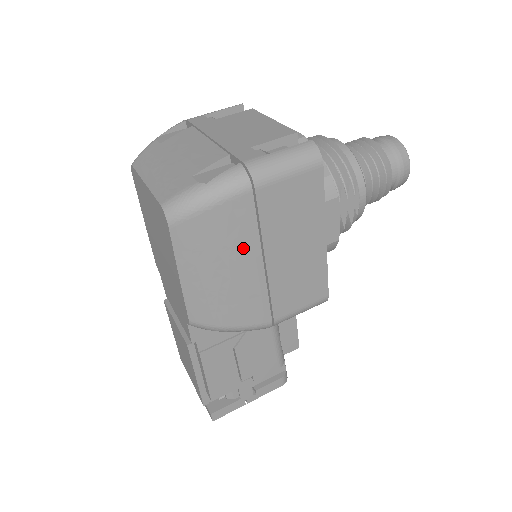
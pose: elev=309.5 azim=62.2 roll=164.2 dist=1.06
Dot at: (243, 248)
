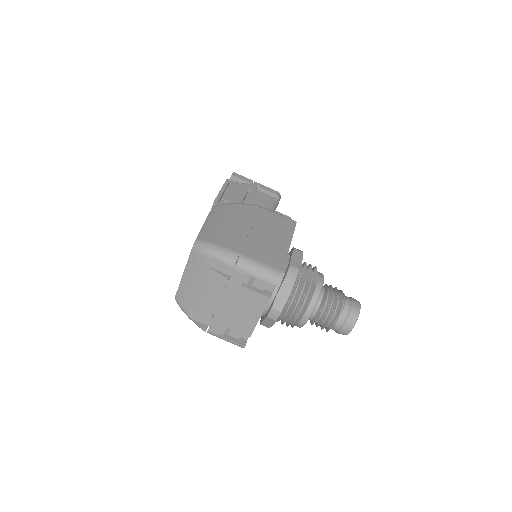
Dot at: occluded
